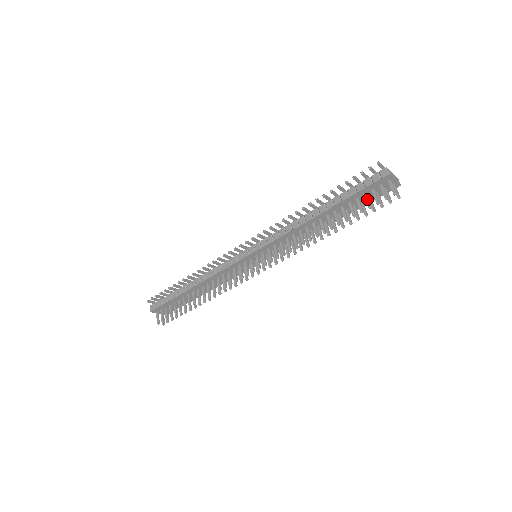
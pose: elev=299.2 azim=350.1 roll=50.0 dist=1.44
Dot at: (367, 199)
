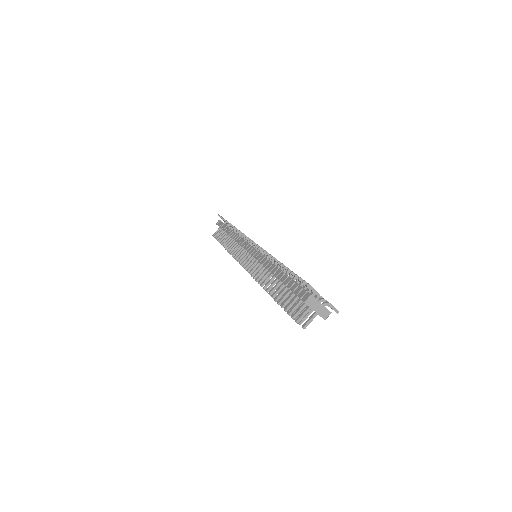
Dot at: (291, 302)
